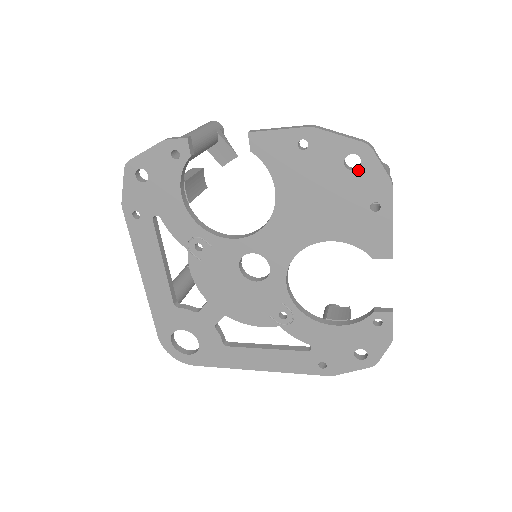
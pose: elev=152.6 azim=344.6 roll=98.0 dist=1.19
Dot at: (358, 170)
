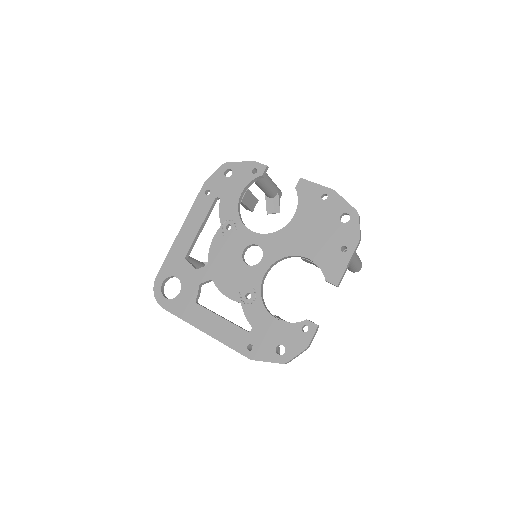
Dot at: (346, 224)
